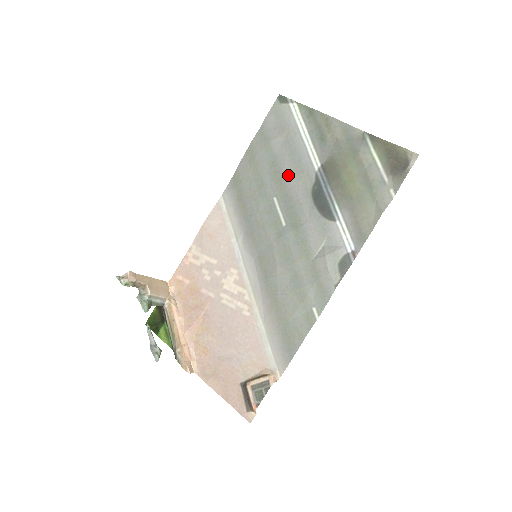
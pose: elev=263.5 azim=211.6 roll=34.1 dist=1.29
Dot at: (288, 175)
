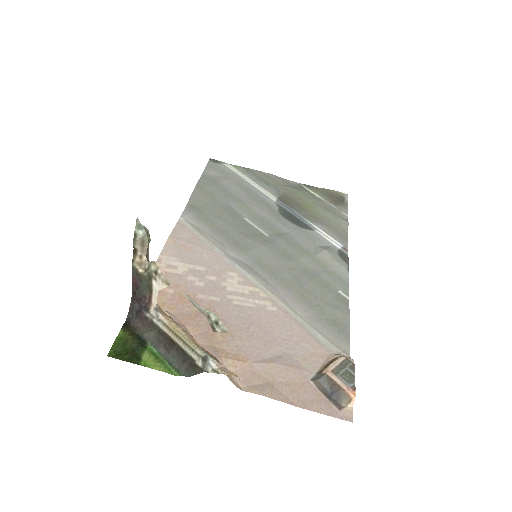
Dot at: (251, 203)
